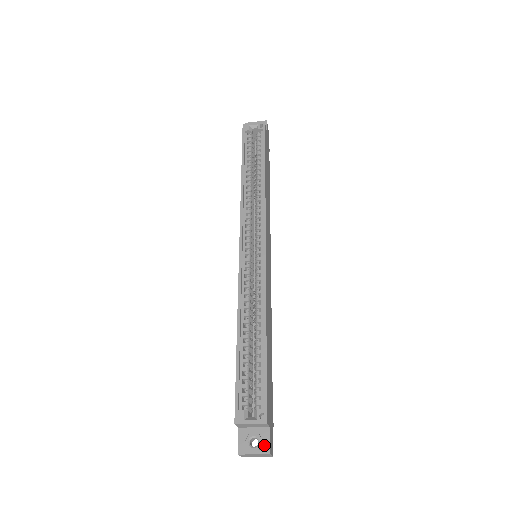
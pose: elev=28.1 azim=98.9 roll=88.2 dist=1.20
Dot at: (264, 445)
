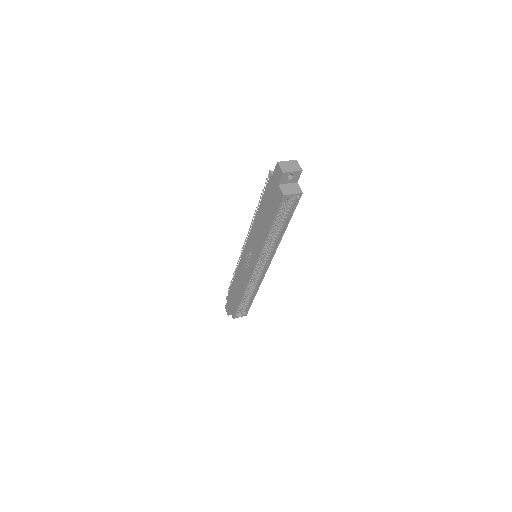
Dot at: occluded
